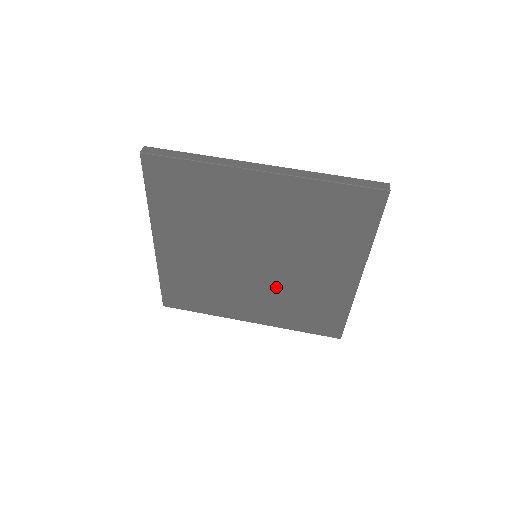
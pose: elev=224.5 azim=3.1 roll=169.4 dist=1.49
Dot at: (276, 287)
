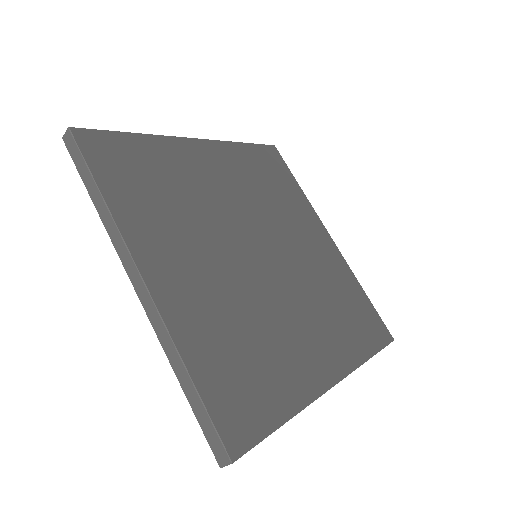
Dot at: occluded
